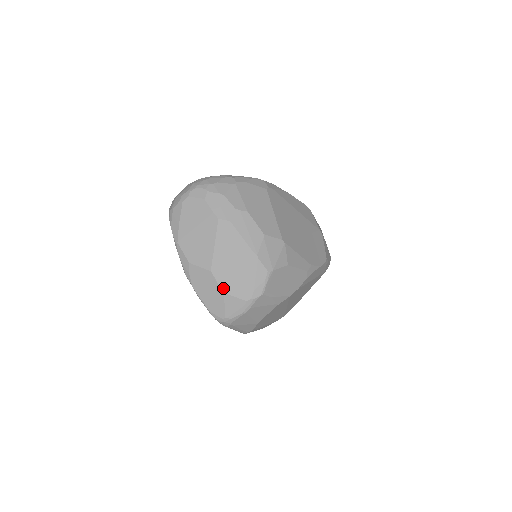
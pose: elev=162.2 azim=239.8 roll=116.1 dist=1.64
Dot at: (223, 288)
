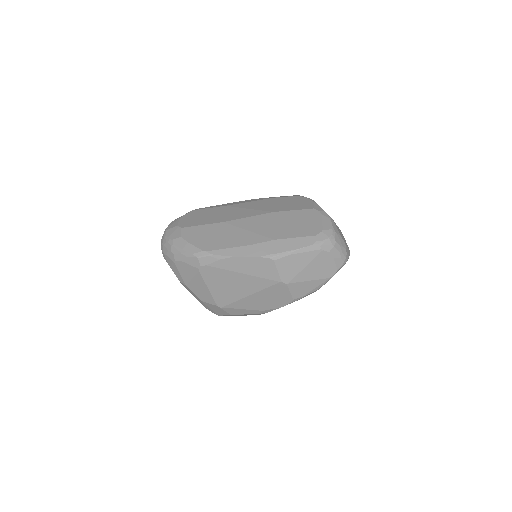
Dot at: occluded
